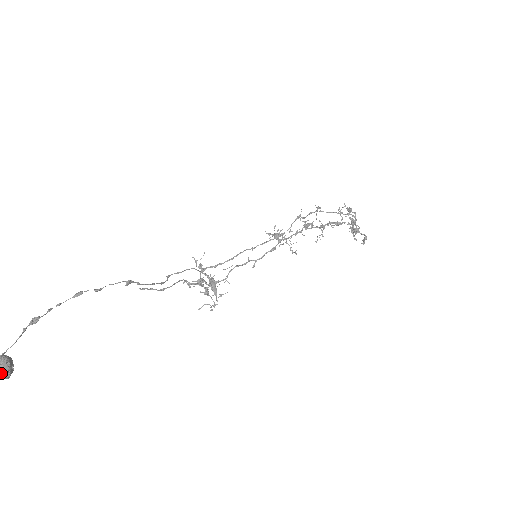
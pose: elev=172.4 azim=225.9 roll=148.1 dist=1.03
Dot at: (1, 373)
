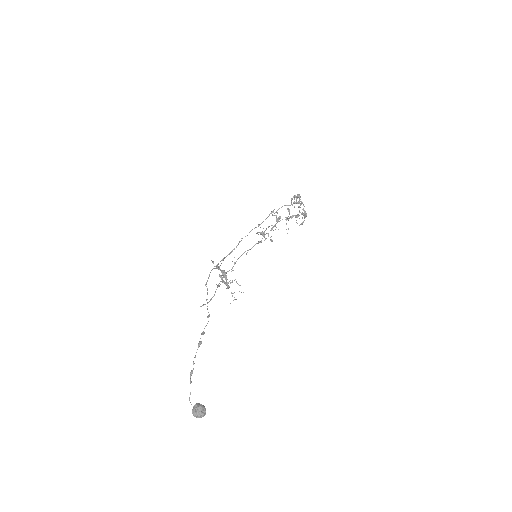
Dot at: (204, 415)
